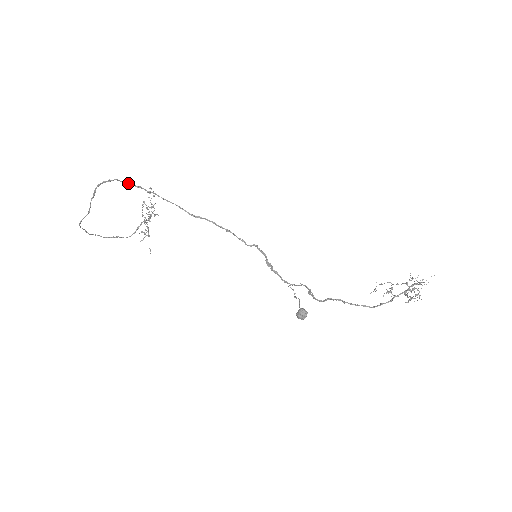
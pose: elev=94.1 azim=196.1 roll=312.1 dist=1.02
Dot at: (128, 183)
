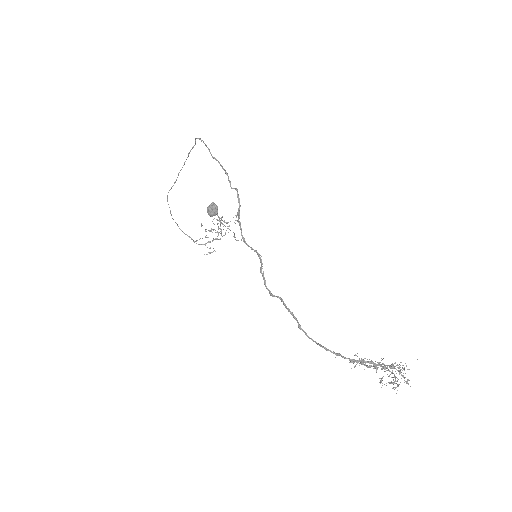
Dot at: (197, 138)
